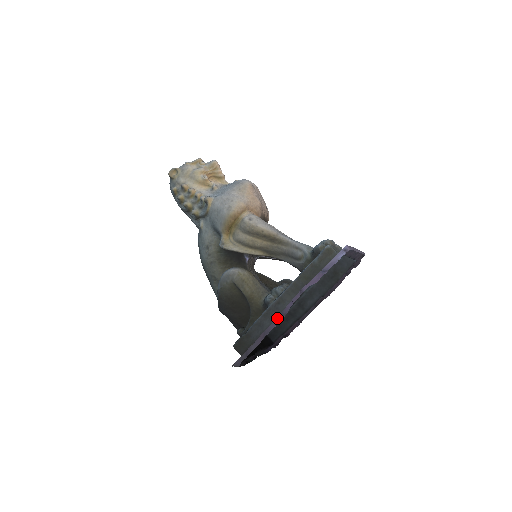
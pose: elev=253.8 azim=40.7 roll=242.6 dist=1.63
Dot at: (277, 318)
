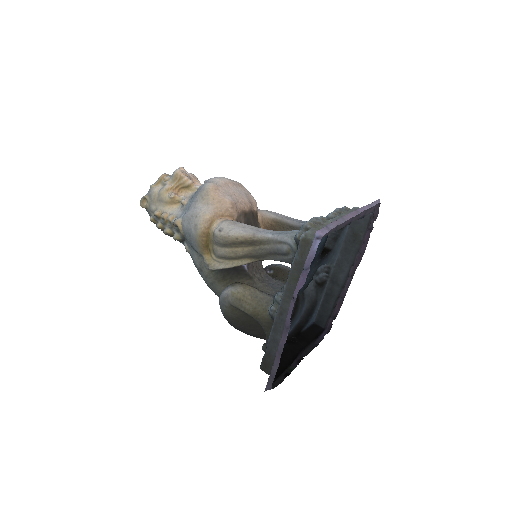
Dot at: (283, 333)
